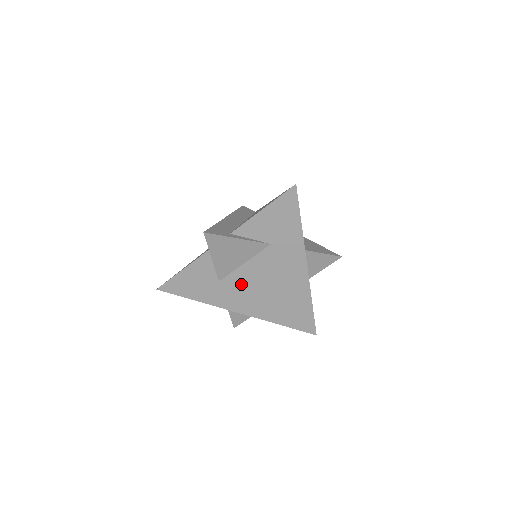
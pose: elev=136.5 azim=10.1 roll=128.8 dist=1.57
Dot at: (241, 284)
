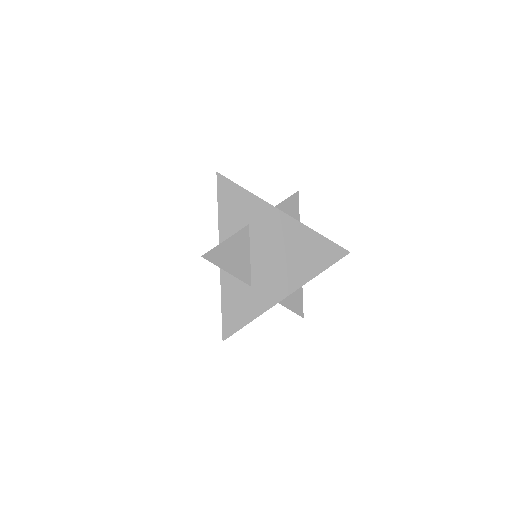
Dot at: (266, 272)
